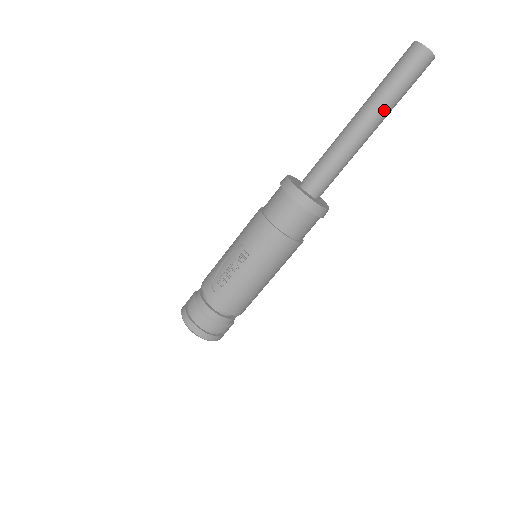
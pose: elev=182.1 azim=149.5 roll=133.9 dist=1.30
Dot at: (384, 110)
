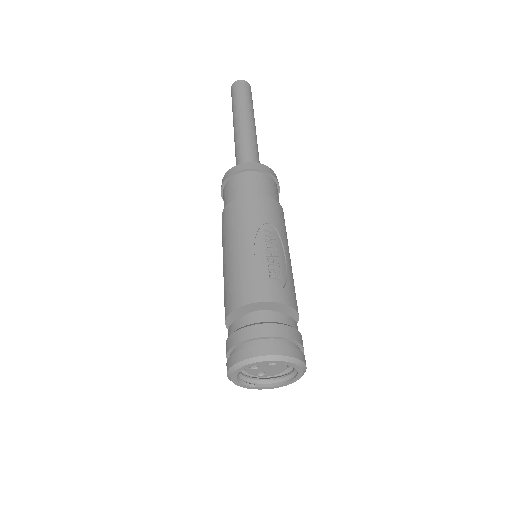
Dot at: (254, 118)
